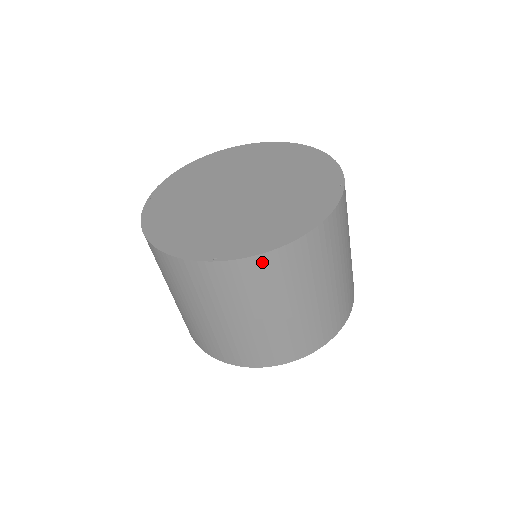
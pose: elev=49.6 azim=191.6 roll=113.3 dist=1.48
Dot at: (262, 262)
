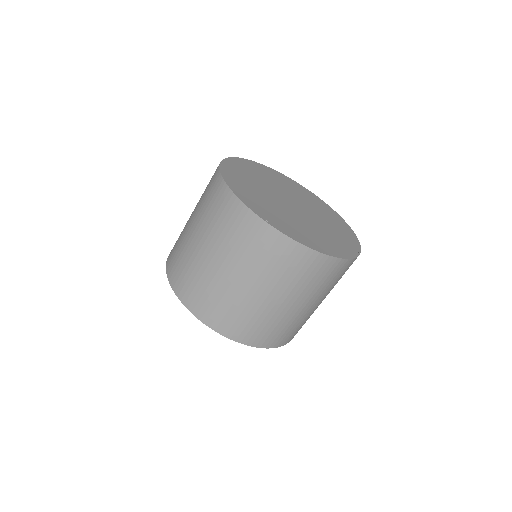
Dot at: (293, 248)
